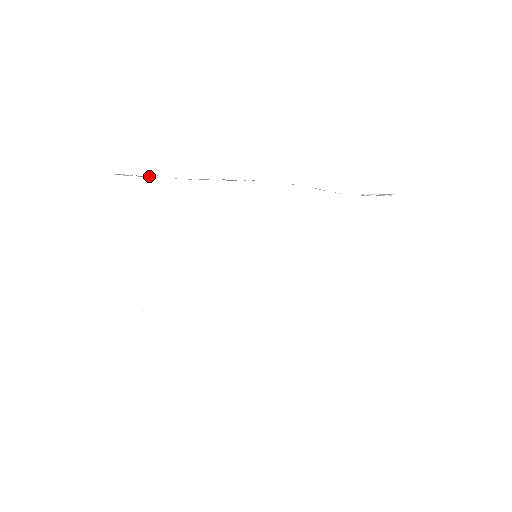
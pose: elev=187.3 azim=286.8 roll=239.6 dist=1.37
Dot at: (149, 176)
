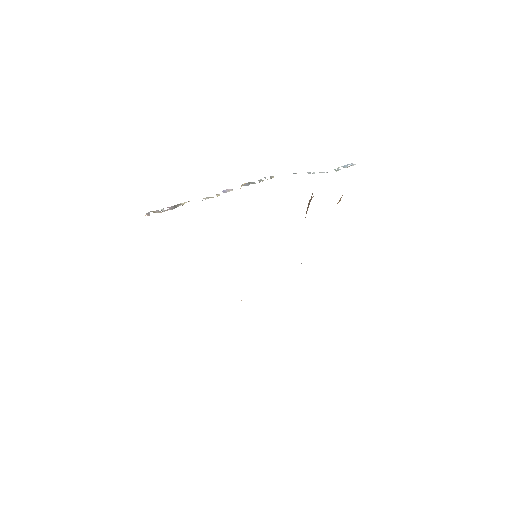
Dot at: (180, 204)
